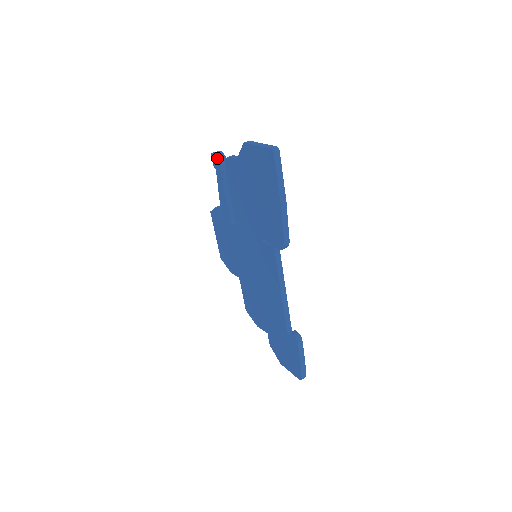
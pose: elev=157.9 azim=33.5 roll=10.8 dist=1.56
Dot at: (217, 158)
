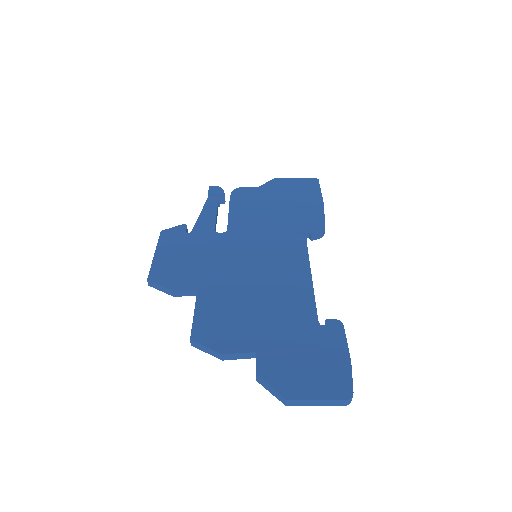
Dot at: occluded
